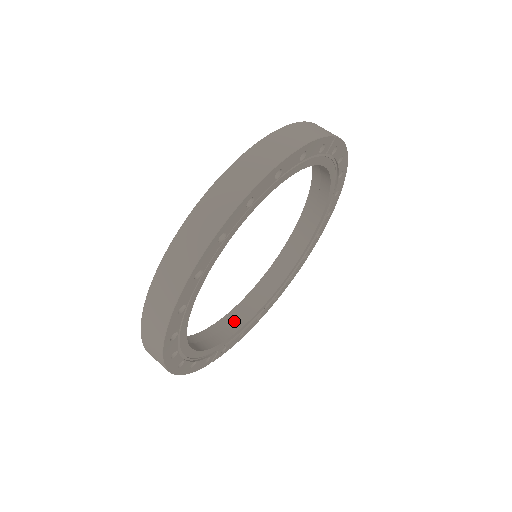
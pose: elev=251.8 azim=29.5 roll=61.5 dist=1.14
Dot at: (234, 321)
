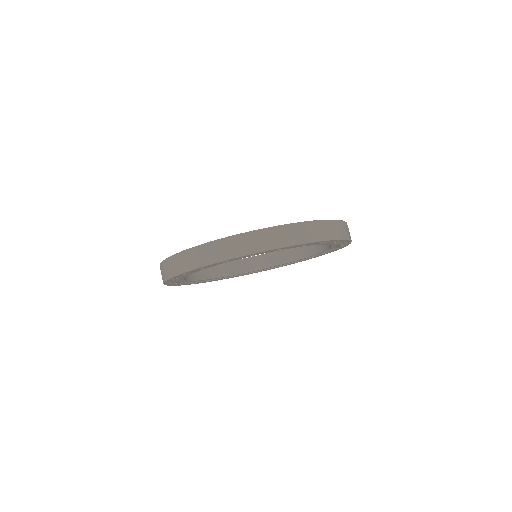
Dot at: (199, 273)
